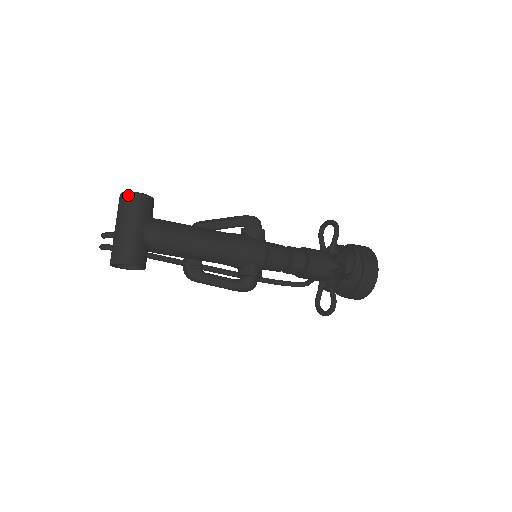
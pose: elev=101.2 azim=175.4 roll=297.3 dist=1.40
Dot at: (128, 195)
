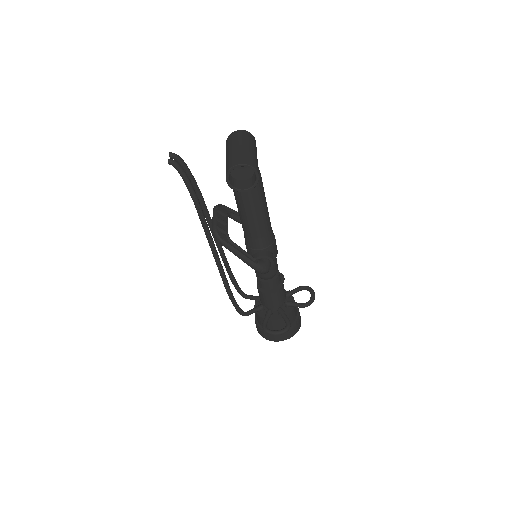
Dot at: (250, 134)
